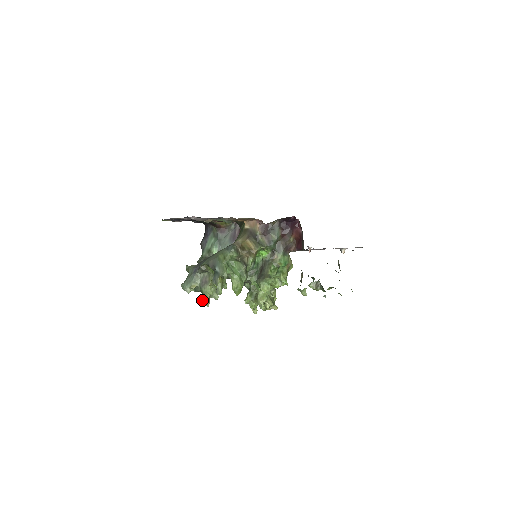
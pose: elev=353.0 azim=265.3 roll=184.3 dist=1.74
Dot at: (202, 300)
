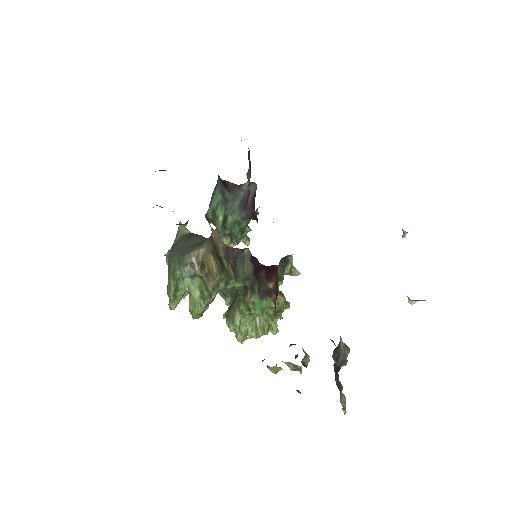
Dot at: occluded
